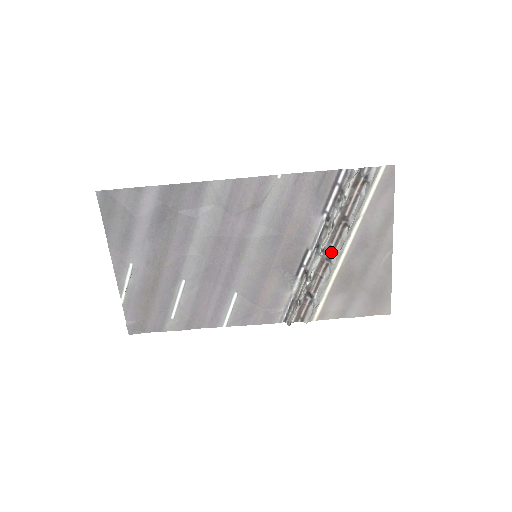
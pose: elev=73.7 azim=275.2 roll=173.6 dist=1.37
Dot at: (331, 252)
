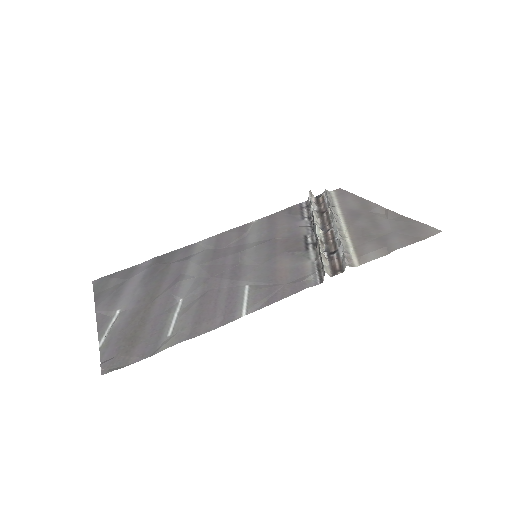
Dot at: (329, 227)
